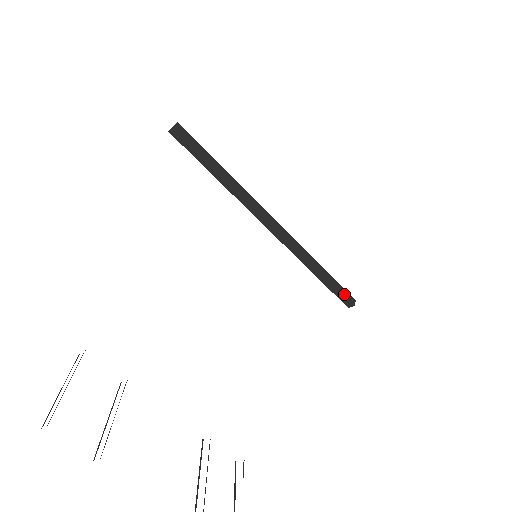
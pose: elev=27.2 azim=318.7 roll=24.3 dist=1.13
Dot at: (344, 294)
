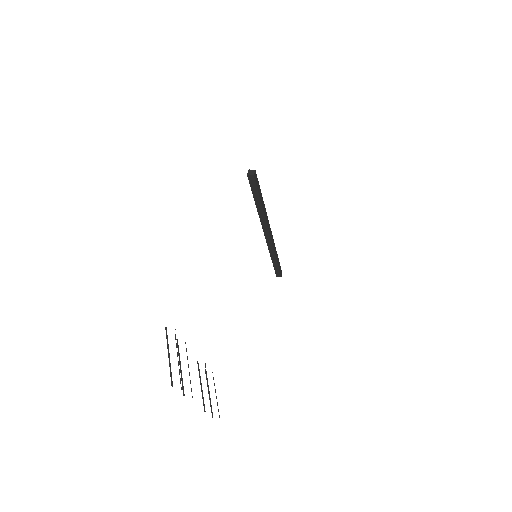
Dot at: (280, 271)
